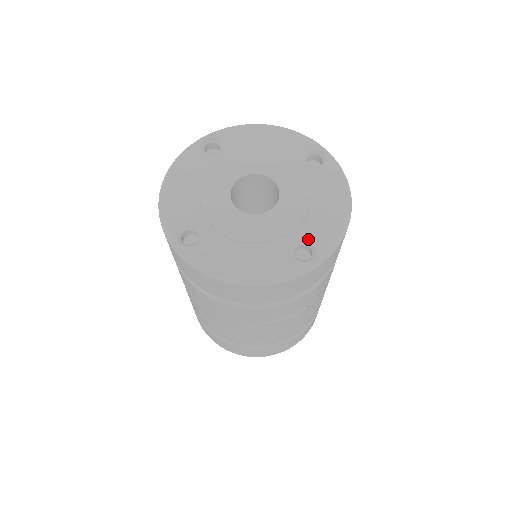
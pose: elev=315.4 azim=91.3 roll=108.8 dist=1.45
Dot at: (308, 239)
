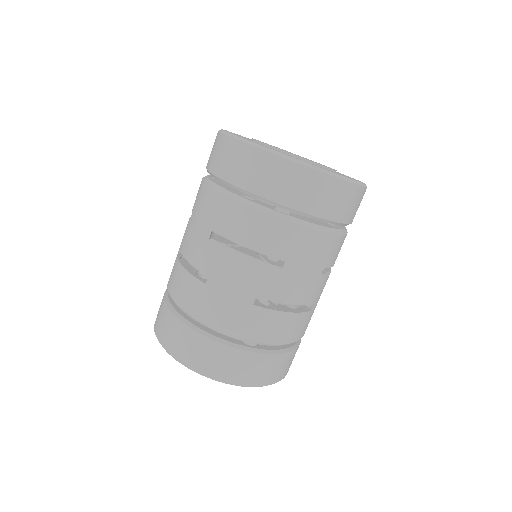
Dot at: occluded
